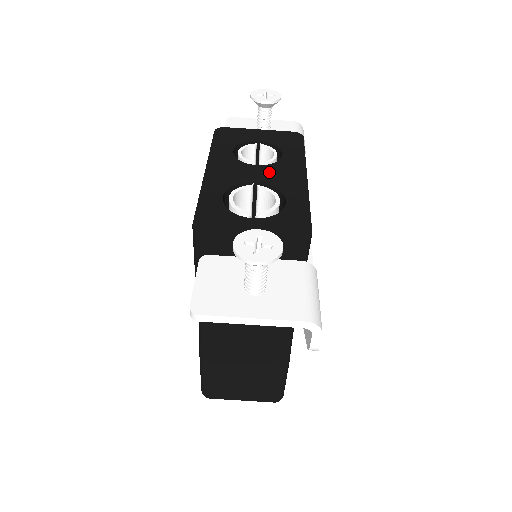
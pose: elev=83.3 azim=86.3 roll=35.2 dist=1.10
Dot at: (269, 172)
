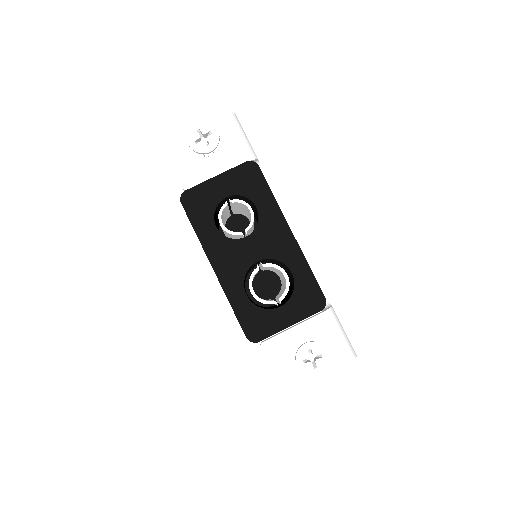
Dot at: (260, 241)
